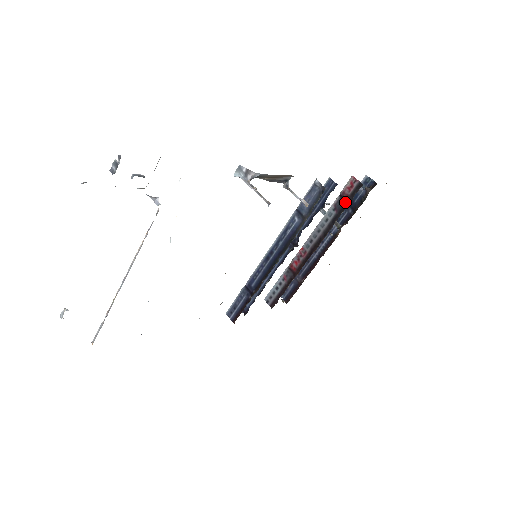
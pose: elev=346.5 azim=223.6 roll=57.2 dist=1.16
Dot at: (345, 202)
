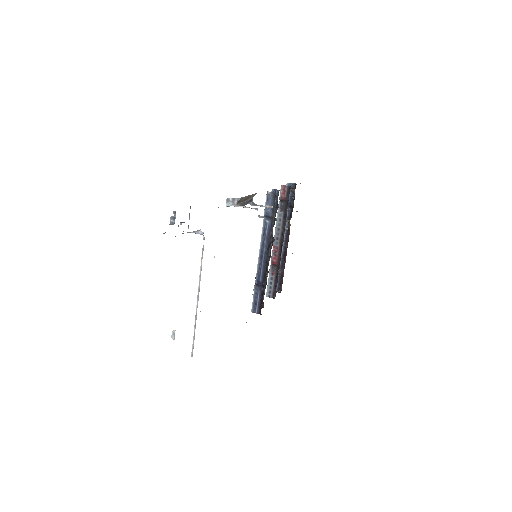
Dot at: (285, 202)
